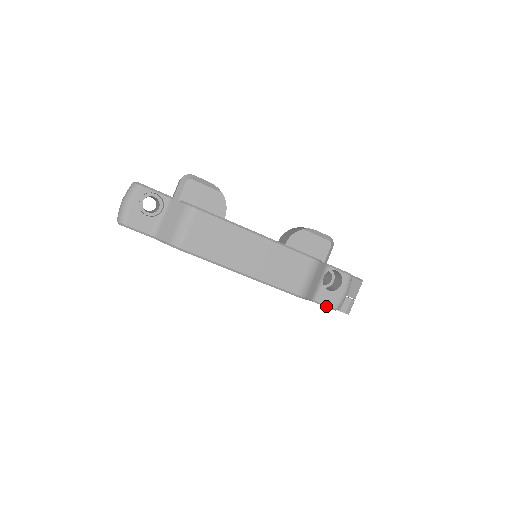
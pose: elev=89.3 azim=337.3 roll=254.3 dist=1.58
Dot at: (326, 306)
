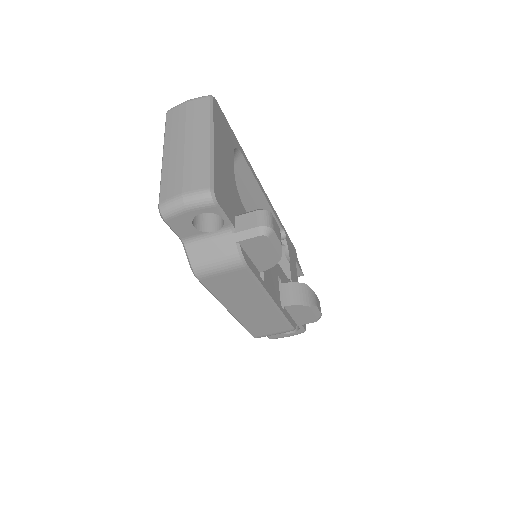
Dot at: occluded
